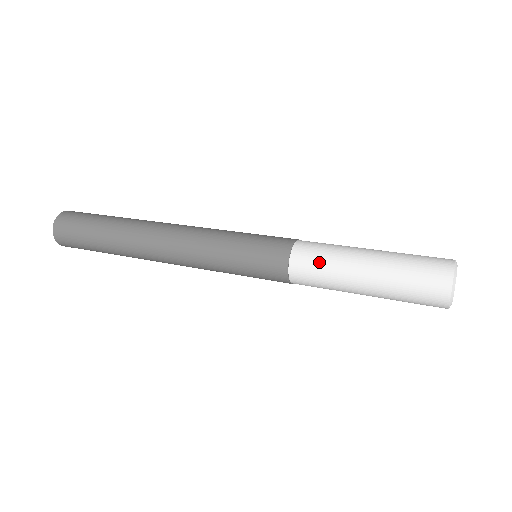
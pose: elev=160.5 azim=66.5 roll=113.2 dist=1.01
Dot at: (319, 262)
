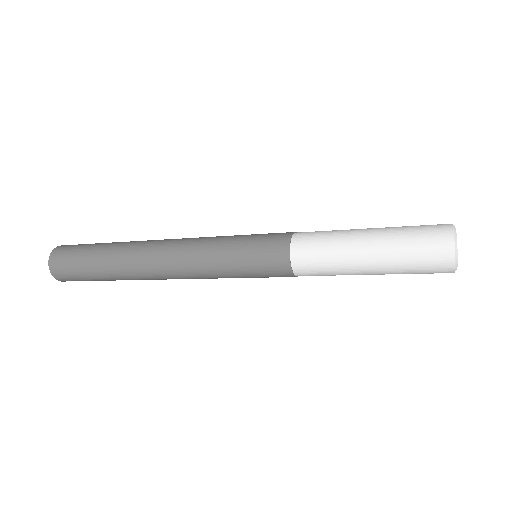
Dot at: (321, 236)
